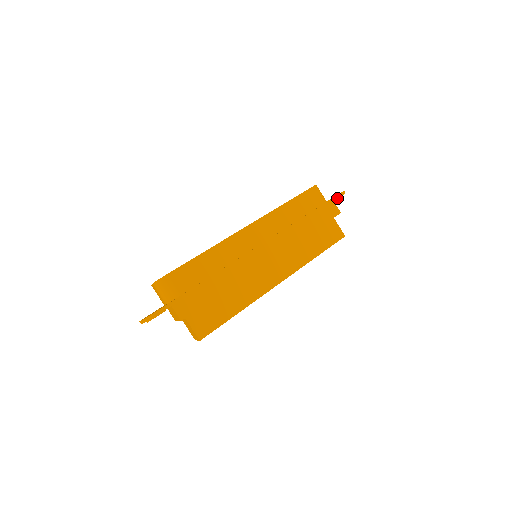
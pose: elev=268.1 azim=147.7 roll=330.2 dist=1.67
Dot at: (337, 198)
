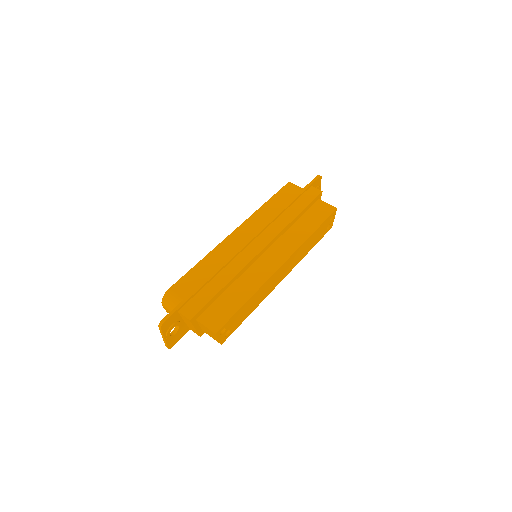
Dot at: (313, 182)
